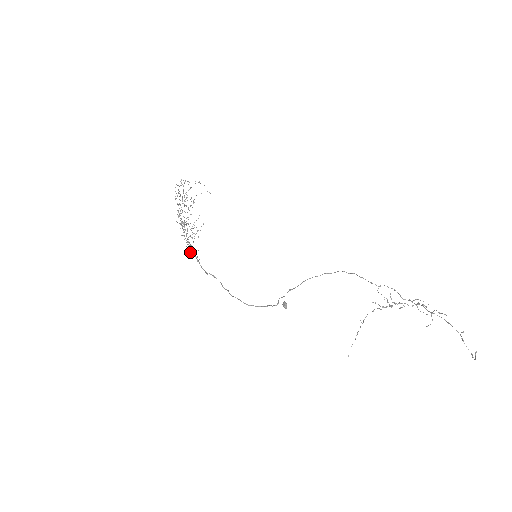
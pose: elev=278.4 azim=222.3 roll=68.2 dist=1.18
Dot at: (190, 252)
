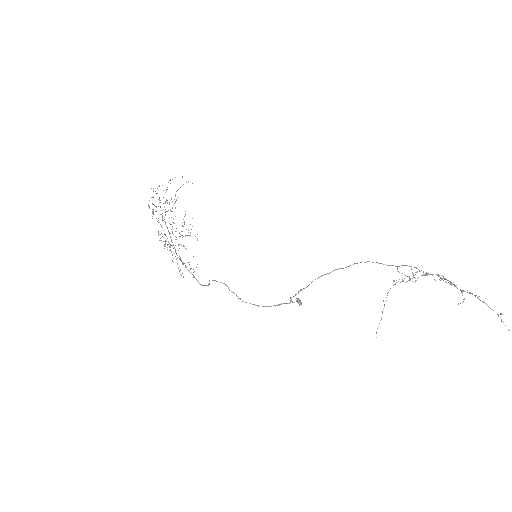
Dot at: occluded
